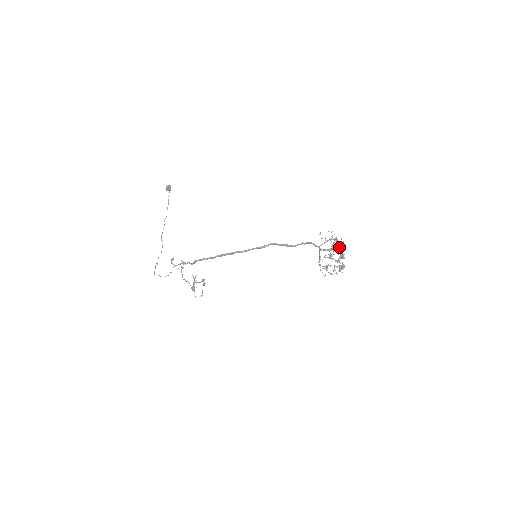
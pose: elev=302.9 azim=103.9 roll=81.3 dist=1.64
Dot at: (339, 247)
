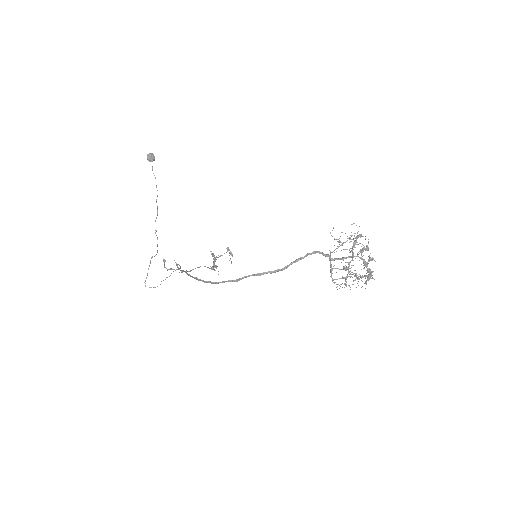
Dot at: (360, 252)
